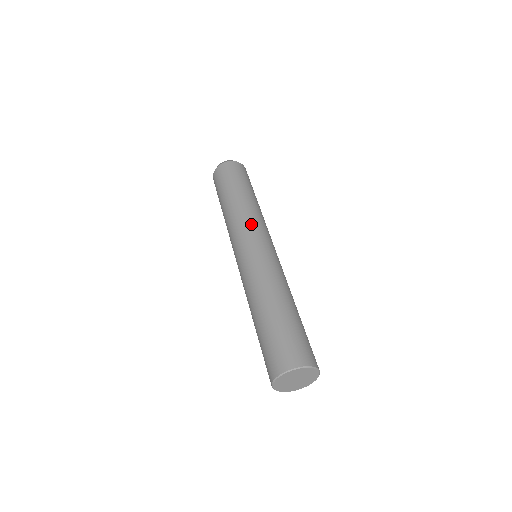
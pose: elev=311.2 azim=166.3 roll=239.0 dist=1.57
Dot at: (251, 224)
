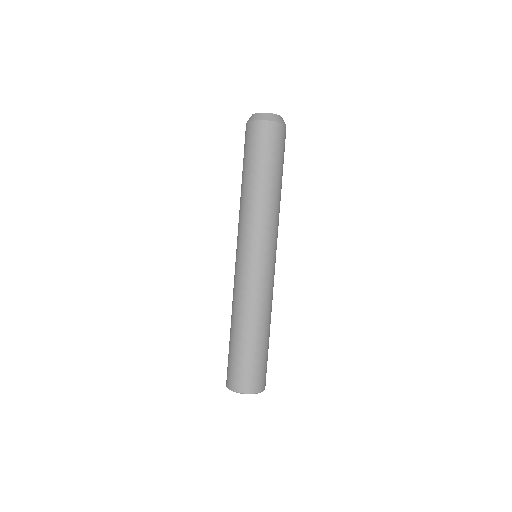
Dot at: (264, 232)
